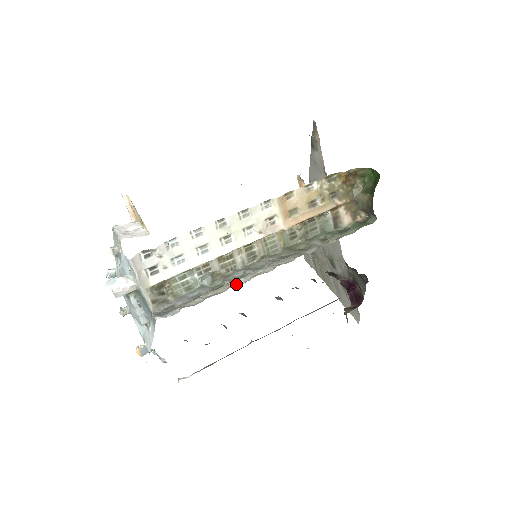
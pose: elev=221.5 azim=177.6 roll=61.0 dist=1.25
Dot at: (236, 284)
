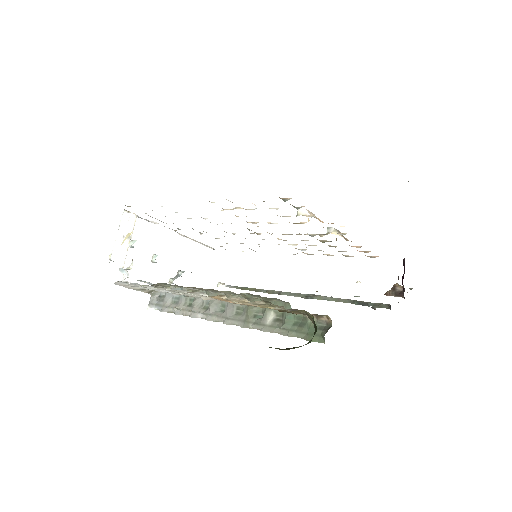
Dot at: (195, 316)
